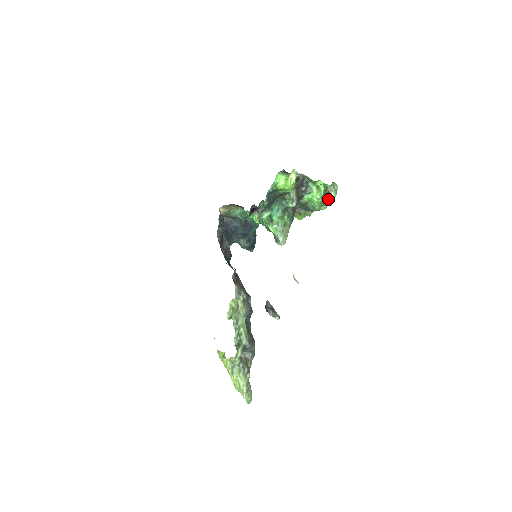
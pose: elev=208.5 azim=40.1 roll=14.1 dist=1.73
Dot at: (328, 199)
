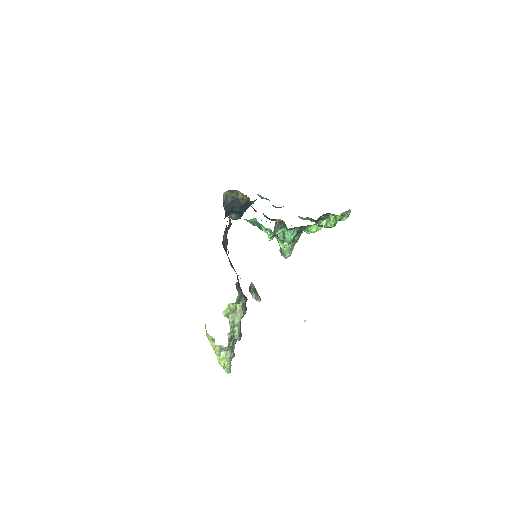
Dot at: (338, 220)
